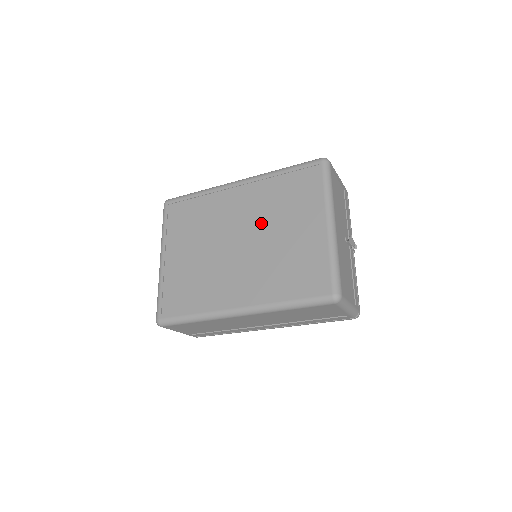
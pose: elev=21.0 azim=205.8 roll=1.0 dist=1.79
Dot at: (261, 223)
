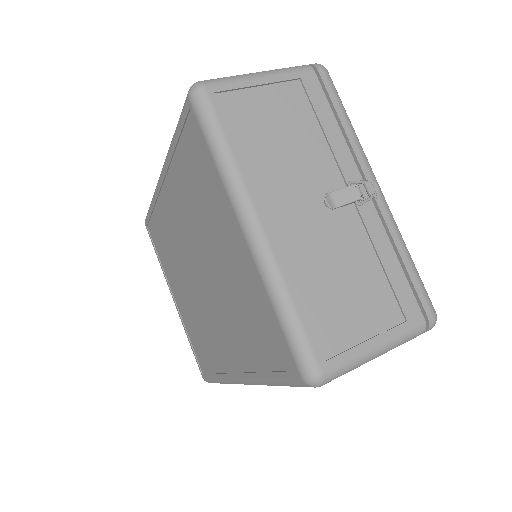
Dot at: (198, 242)
